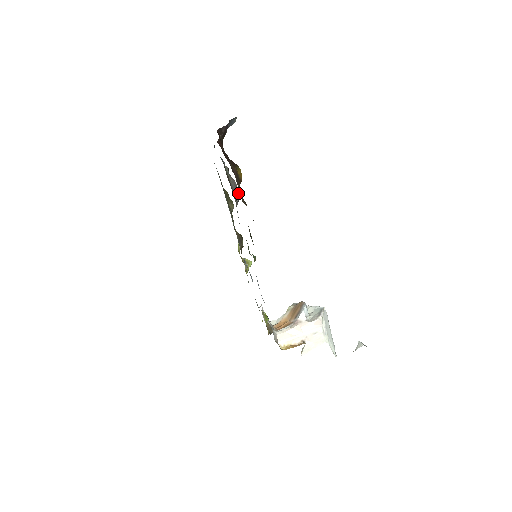
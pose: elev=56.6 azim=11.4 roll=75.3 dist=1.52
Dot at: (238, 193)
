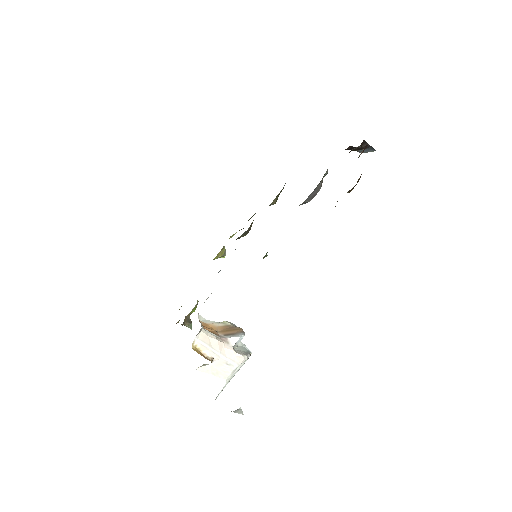
Dot at: (312, 198)
